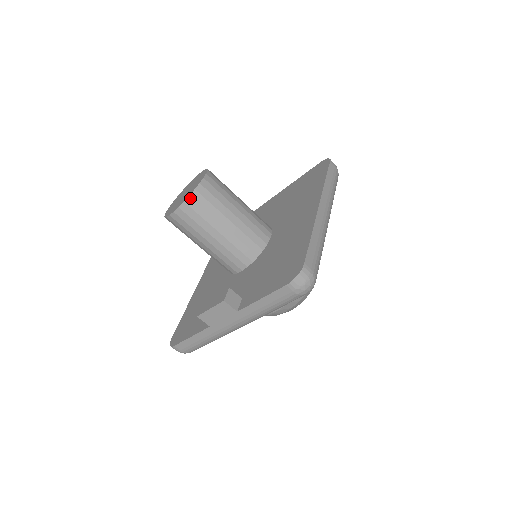
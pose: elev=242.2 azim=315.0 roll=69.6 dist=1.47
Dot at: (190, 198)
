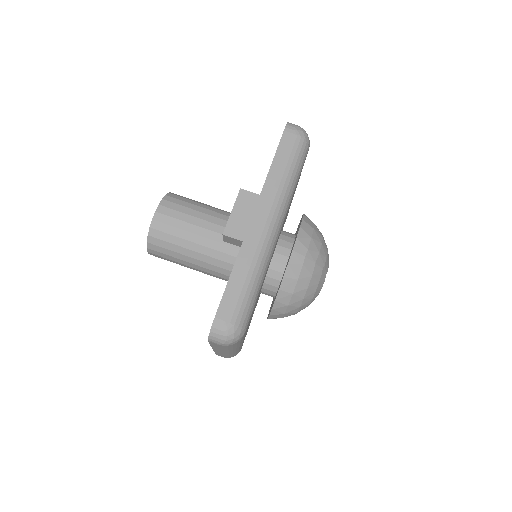
Dot at: (167, 196)
